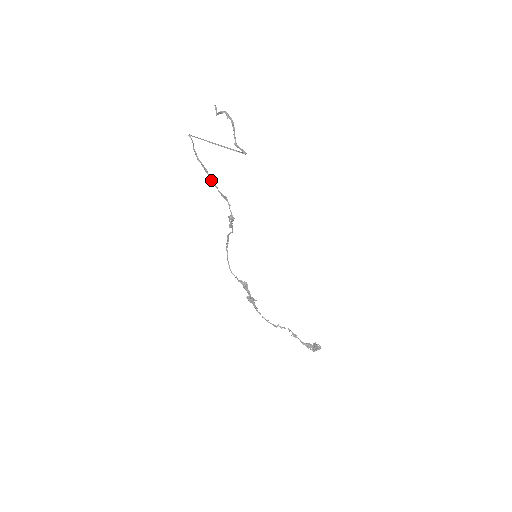
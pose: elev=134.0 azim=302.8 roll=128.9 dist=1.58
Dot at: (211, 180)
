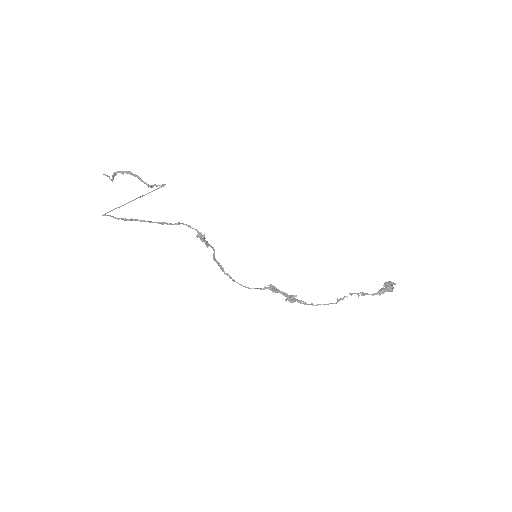
Dot at: occluded
